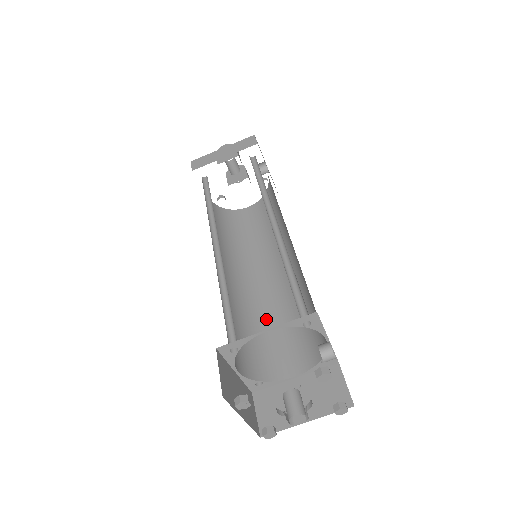
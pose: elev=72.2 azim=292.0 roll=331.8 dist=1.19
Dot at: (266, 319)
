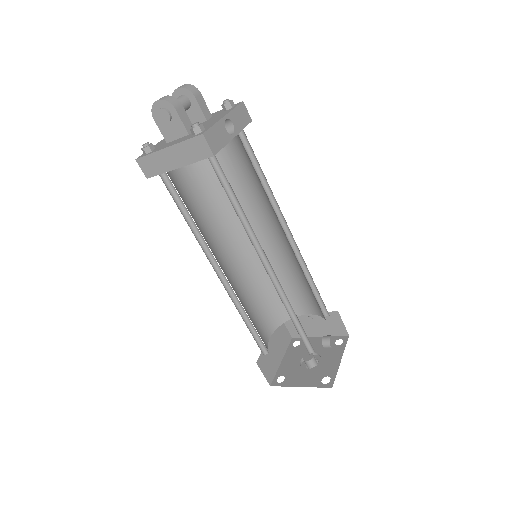
Dot at: (277, 274)
